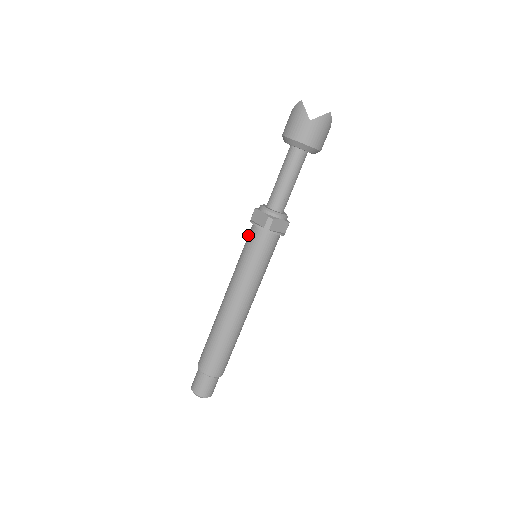
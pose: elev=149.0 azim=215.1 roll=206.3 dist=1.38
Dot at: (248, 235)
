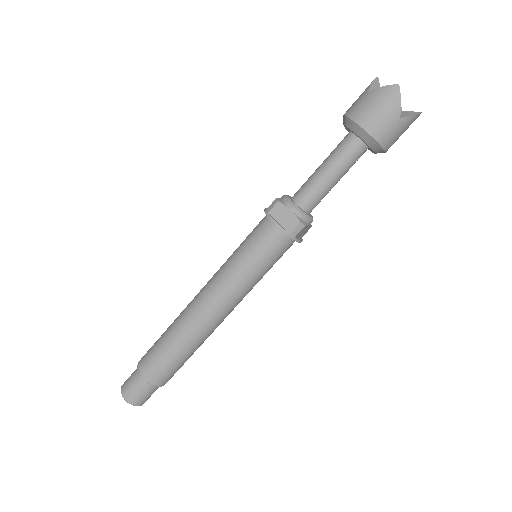
Dot at: (258, 231)
